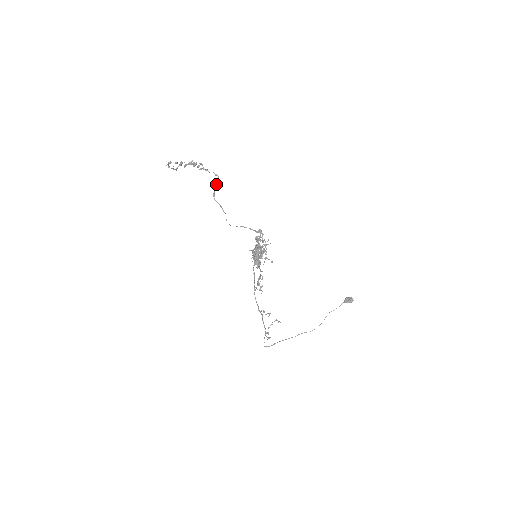
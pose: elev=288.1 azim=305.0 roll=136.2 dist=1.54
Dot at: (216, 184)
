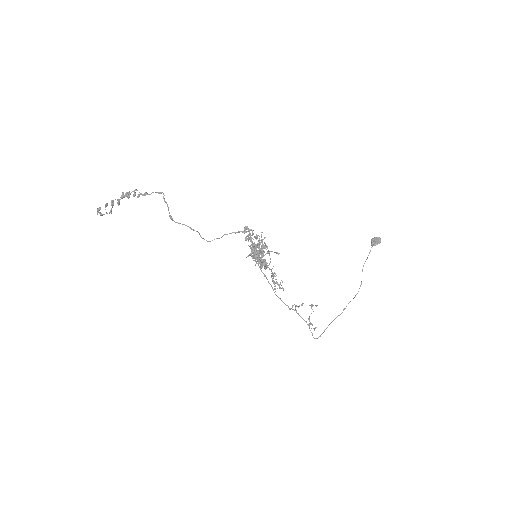
Dot at: occluded
